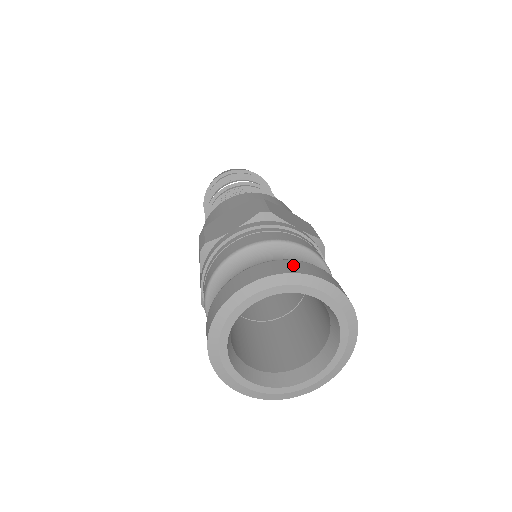
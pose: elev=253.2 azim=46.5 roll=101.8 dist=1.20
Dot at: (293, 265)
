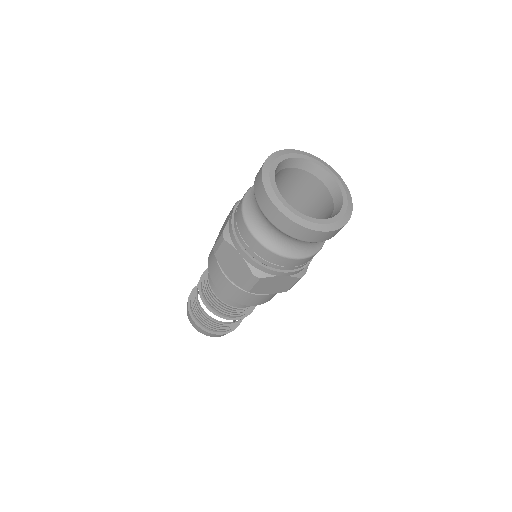
Dot at: occluded
